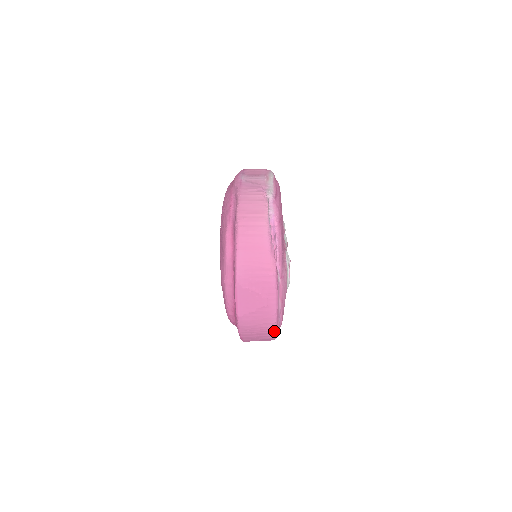
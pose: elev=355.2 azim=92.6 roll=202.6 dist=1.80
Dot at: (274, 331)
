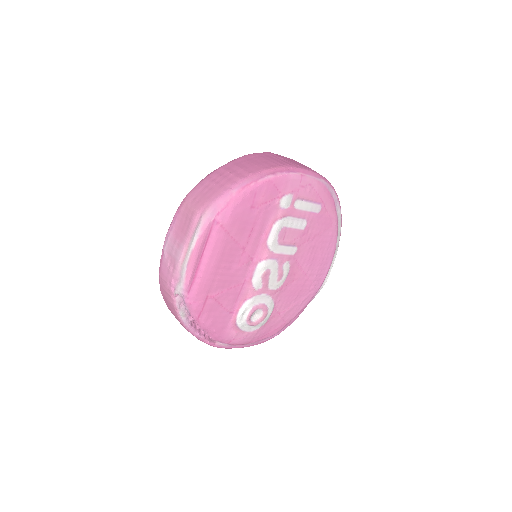
Dot at: occluded
